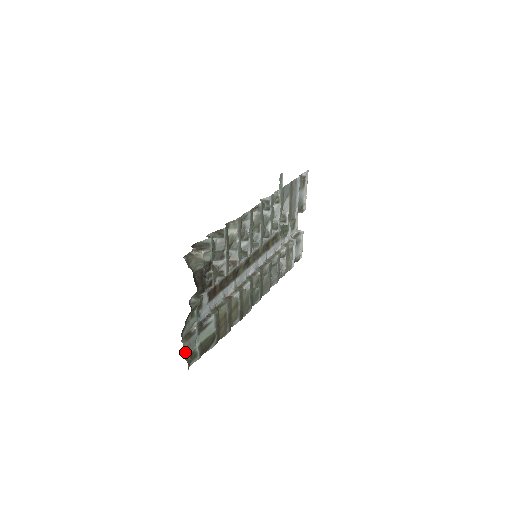
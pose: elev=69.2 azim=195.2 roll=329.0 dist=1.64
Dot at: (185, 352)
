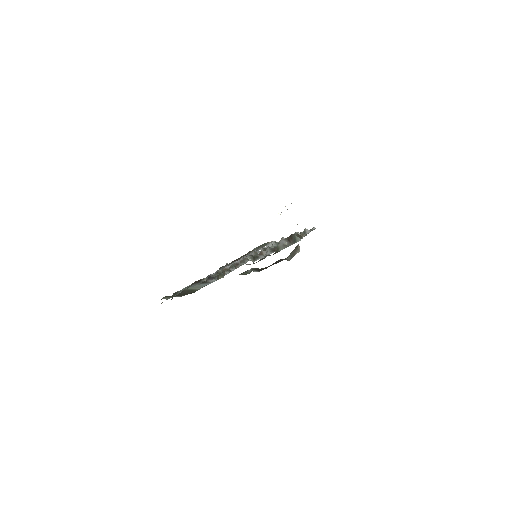
Dot at: occluded
